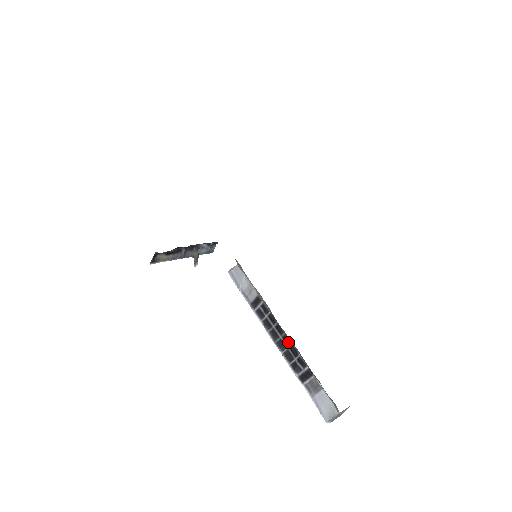
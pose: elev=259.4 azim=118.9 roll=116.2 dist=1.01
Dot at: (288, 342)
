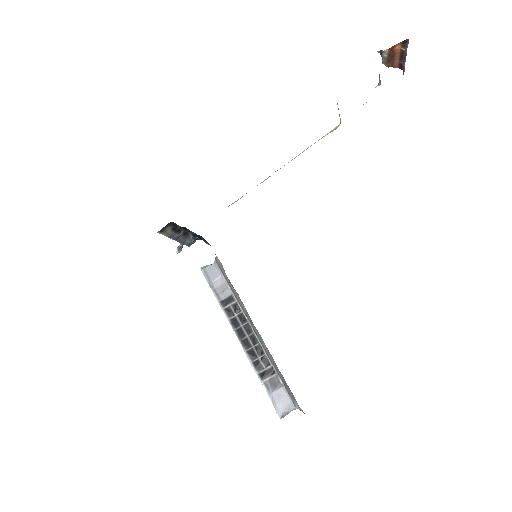
Dot at: (255, 341)
